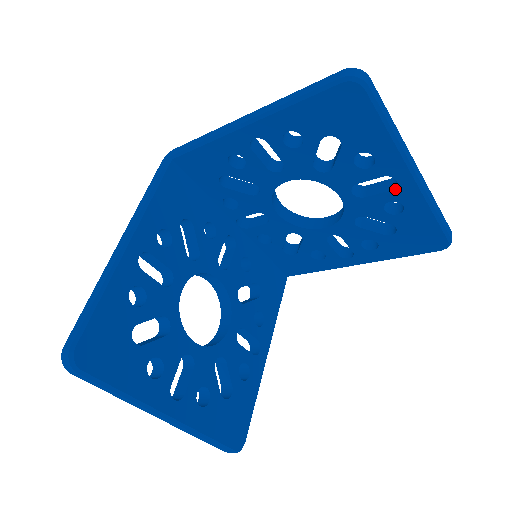
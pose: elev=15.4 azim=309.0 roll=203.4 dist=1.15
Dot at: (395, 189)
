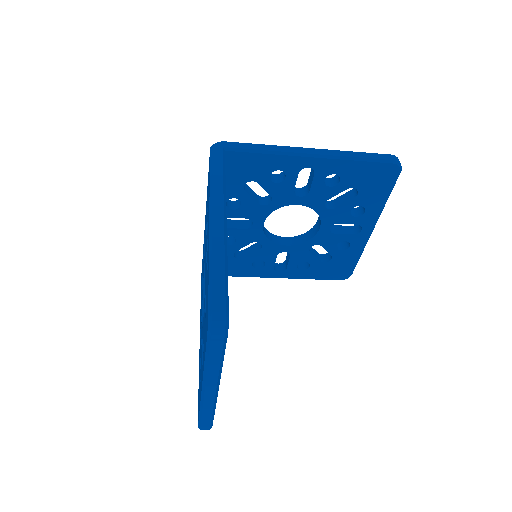
Dot at: (356, 234)
